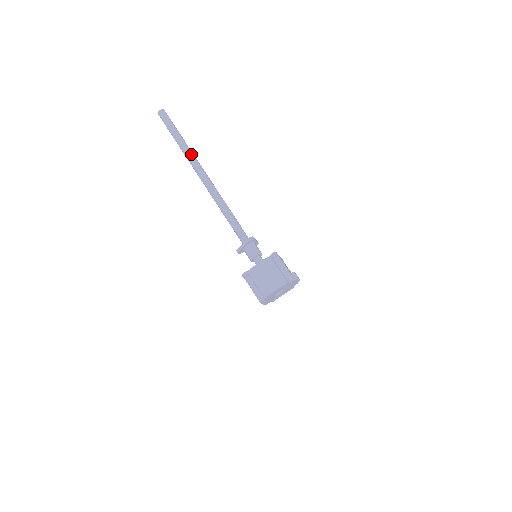
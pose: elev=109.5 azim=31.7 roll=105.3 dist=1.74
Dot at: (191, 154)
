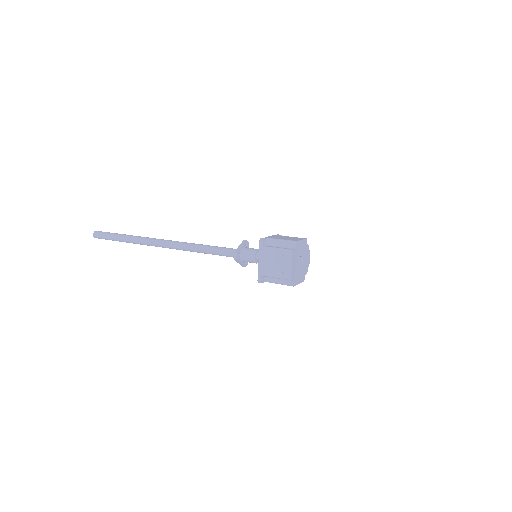
Dot at: (144, 237)
